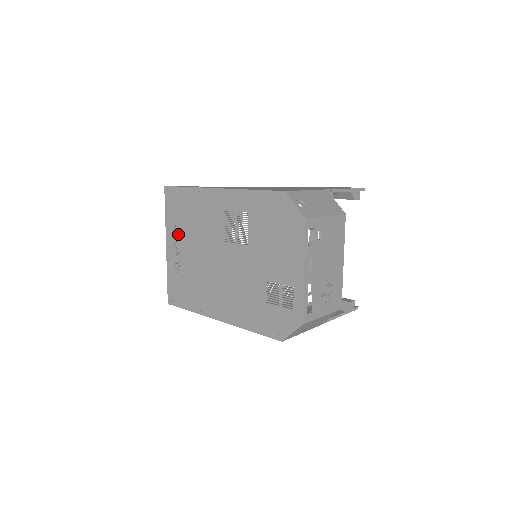
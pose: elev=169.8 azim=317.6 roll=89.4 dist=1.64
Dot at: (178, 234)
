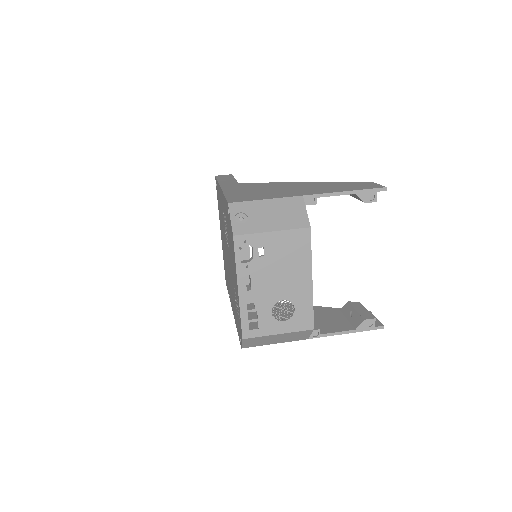
Dot at: (220, 222)
